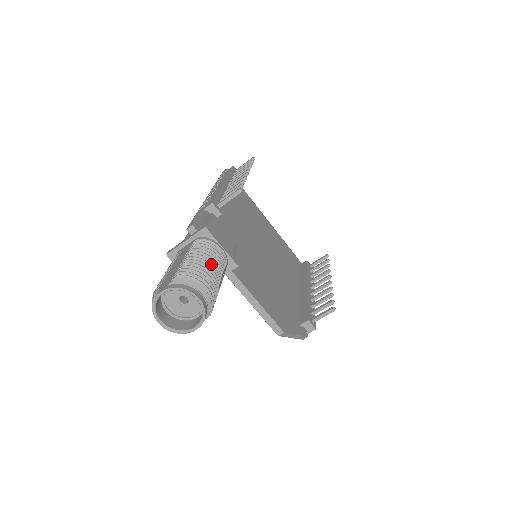
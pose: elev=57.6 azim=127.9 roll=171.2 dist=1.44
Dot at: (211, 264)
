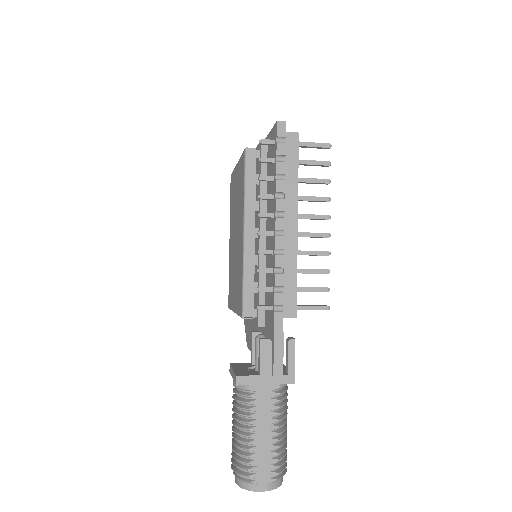
Dot at: occluded
